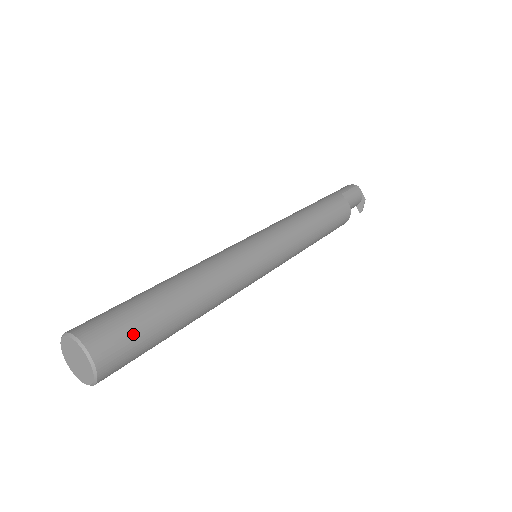
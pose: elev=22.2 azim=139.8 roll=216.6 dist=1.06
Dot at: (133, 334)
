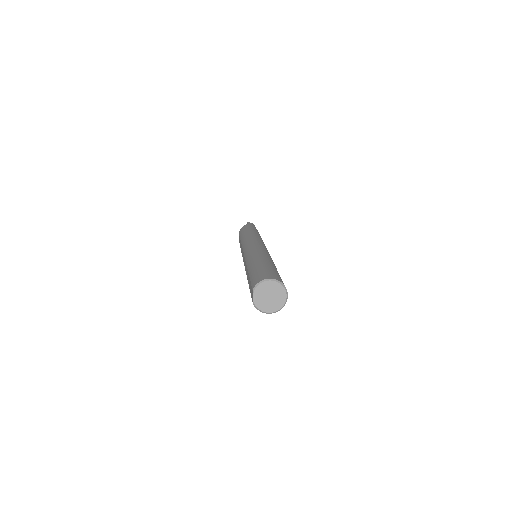
Dot at: occluded
